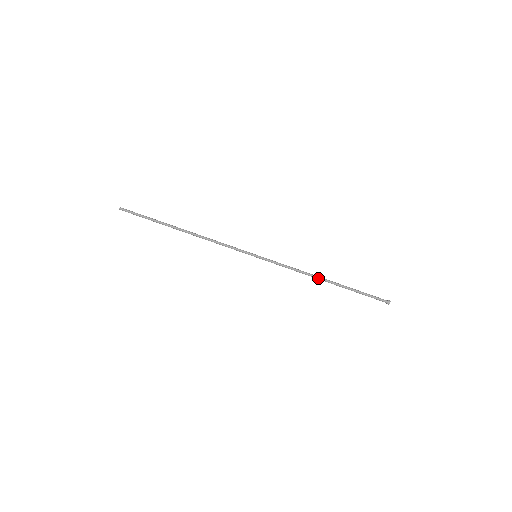
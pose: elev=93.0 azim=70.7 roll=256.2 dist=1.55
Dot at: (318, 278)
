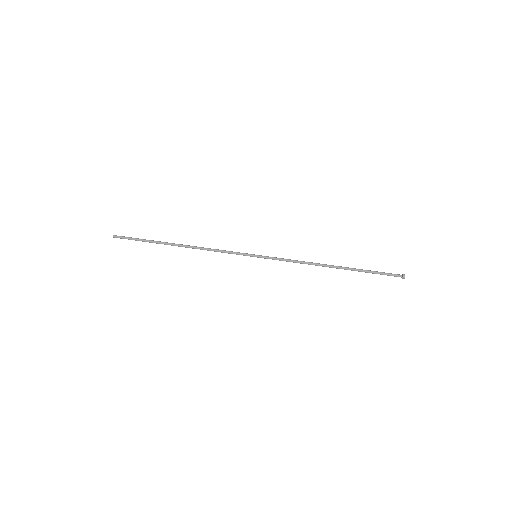
Dot at: (324, 265)
